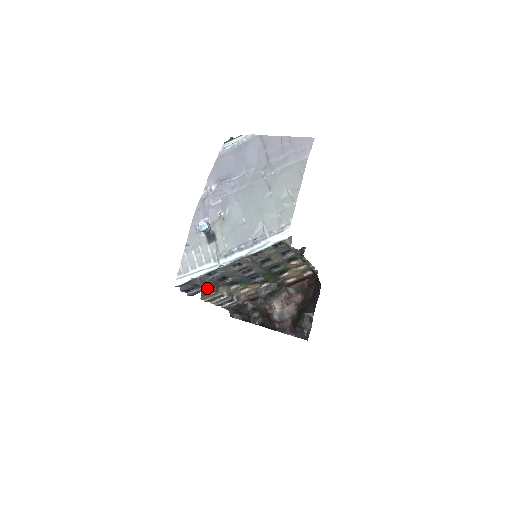
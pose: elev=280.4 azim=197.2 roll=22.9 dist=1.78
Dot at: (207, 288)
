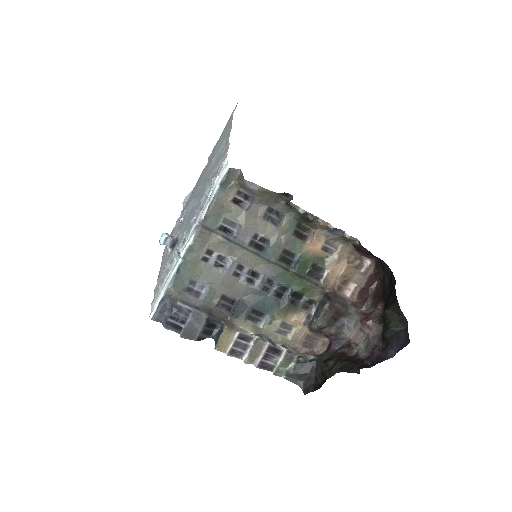
Dot at: (202, 315)
